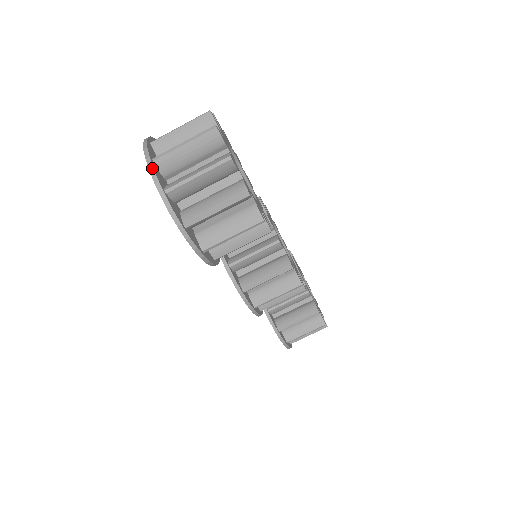
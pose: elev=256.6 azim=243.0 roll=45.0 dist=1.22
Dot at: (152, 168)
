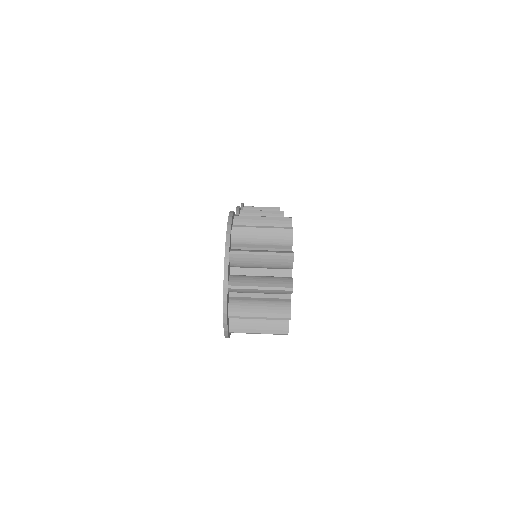
Dot at: (226, 301)
